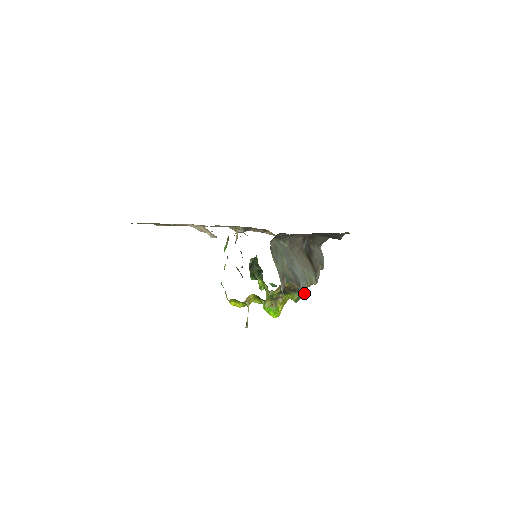
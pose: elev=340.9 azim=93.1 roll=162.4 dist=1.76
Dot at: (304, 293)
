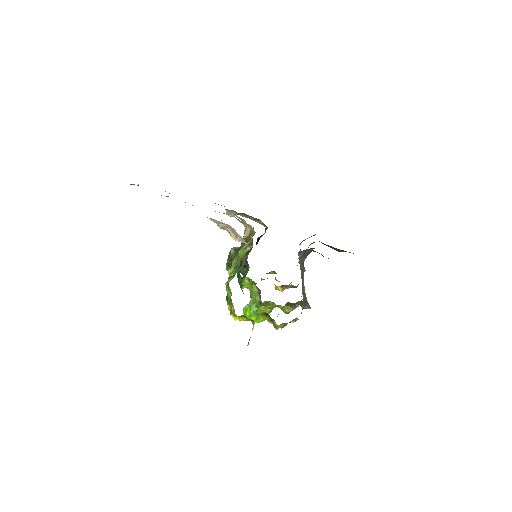
Dot at: (298, 306)
